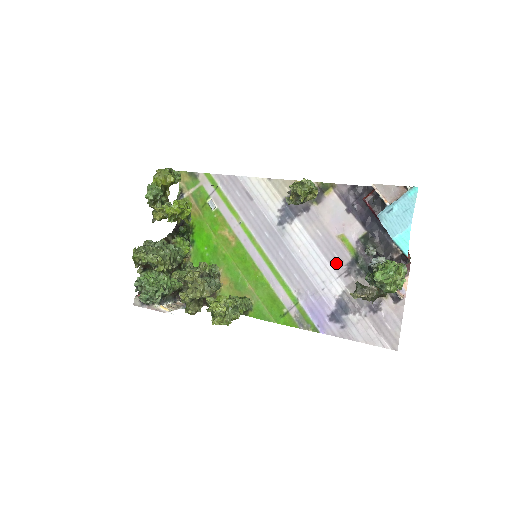
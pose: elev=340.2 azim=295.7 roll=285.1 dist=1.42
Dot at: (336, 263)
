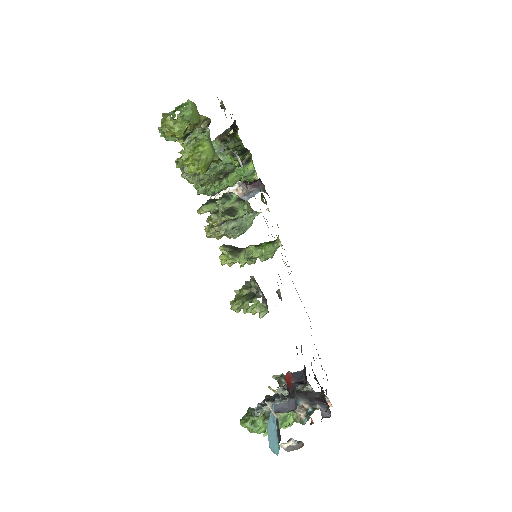
Dot at: occluded
